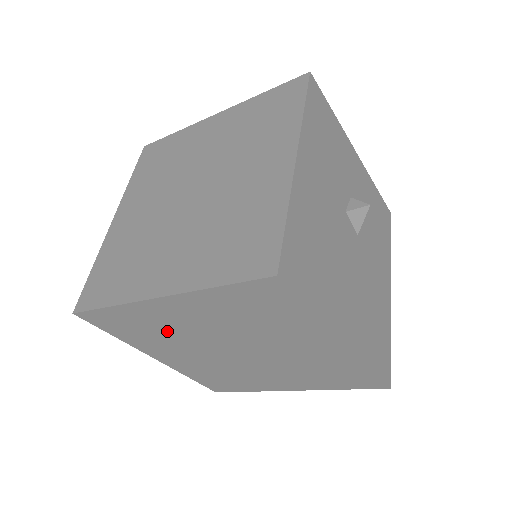
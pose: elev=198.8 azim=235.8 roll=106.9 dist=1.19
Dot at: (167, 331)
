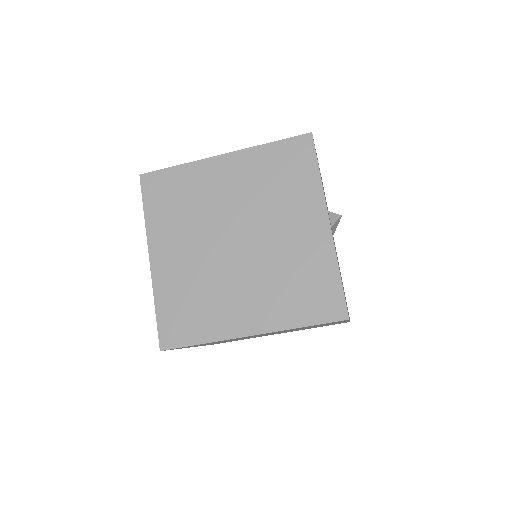
Dot at: occluded
